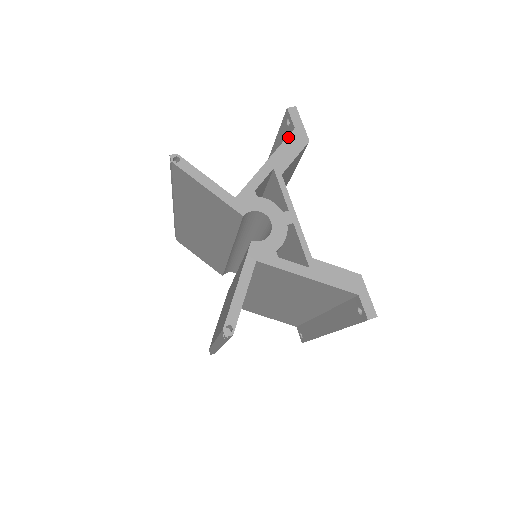
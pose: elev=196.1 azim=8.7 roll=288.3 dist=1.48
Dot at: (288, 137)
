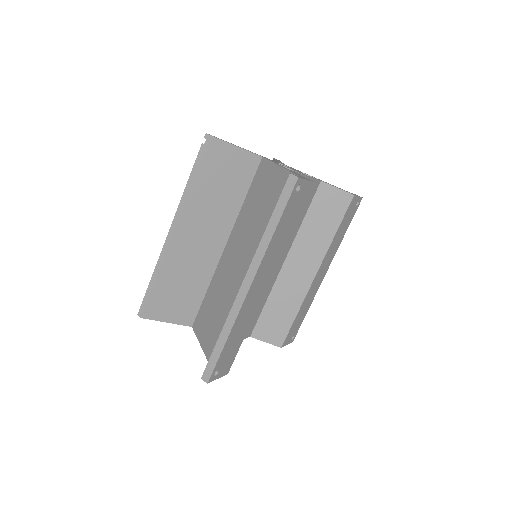
Dot at: occluded
